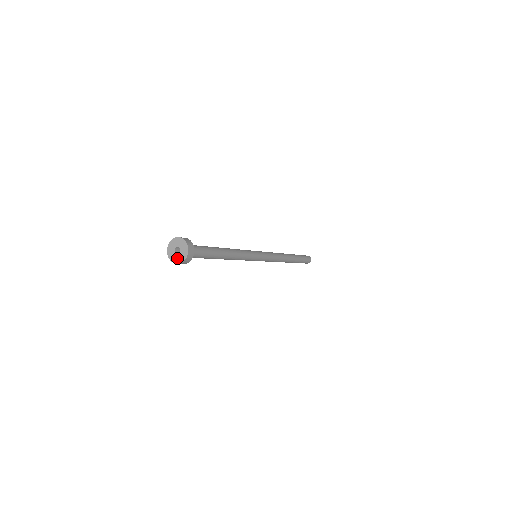
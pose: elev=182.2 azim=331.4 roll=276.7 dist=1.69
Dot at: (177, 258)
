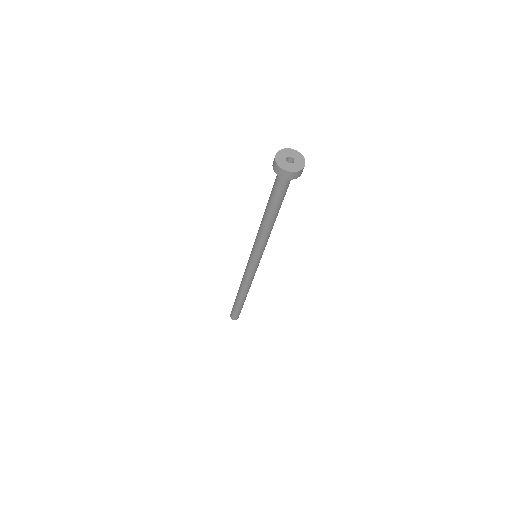
Dot at: (286, 164)
